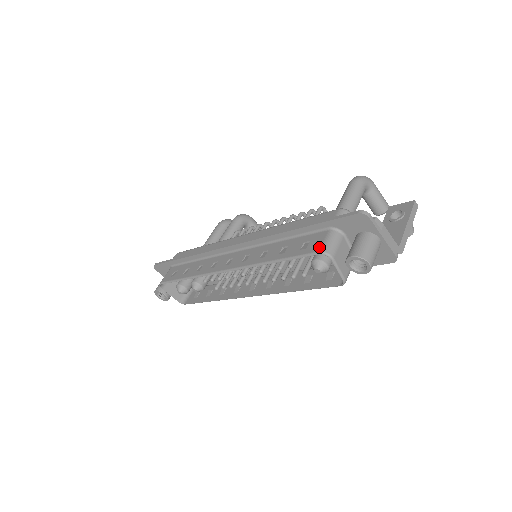
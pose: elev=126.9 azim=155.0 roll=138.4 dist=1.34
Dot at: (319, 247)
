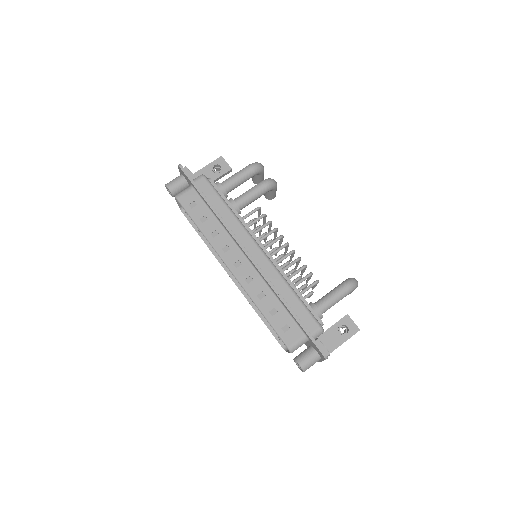
Dot at: (291, 344)
